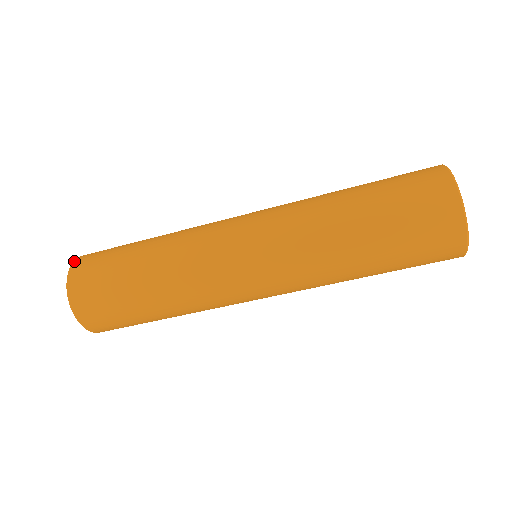
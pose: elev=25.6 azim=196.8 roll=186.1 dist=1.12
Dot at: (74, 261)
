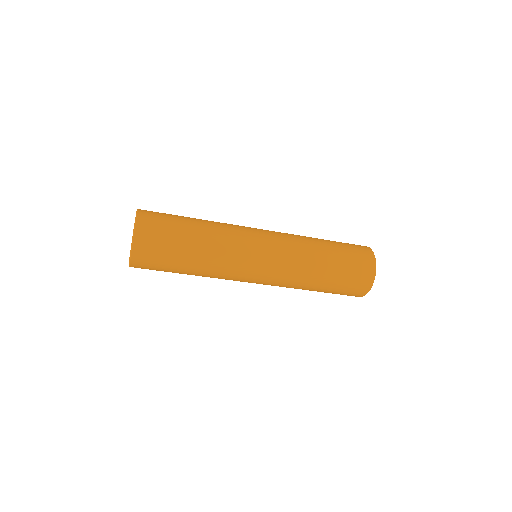
Dot at: (136, 228)
